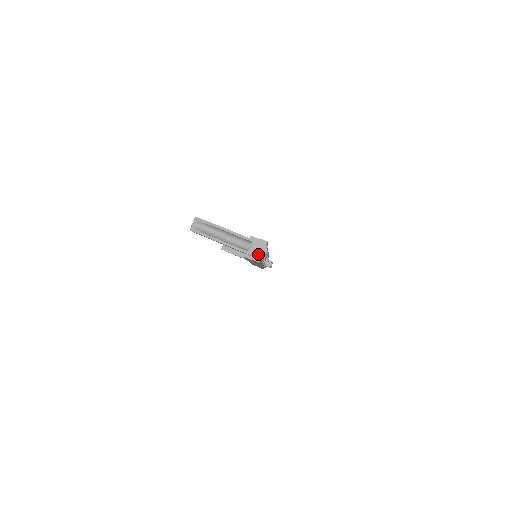
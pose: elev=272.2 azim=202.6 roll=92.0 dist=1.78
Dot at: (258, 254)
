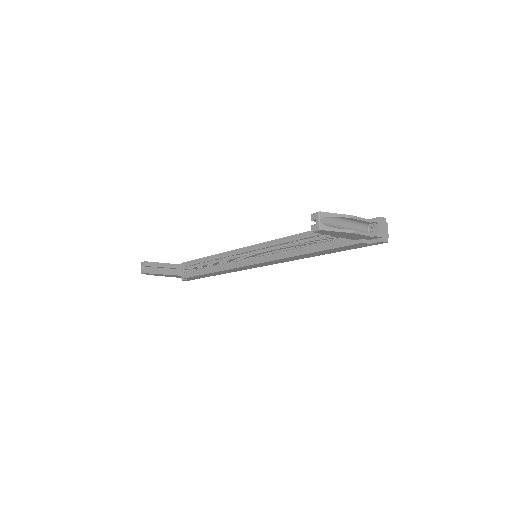
Dot at: (385, 234)
